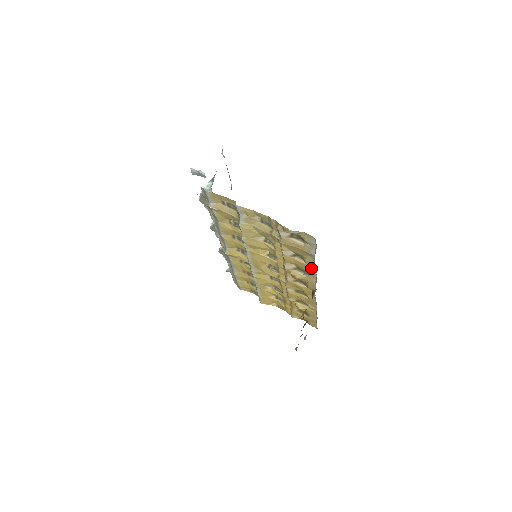
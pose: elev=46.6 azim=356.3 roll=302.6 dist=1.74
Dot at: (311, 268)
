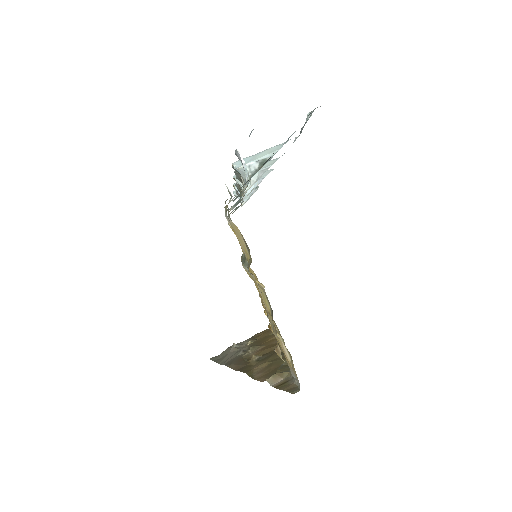
Dot at: occluded
